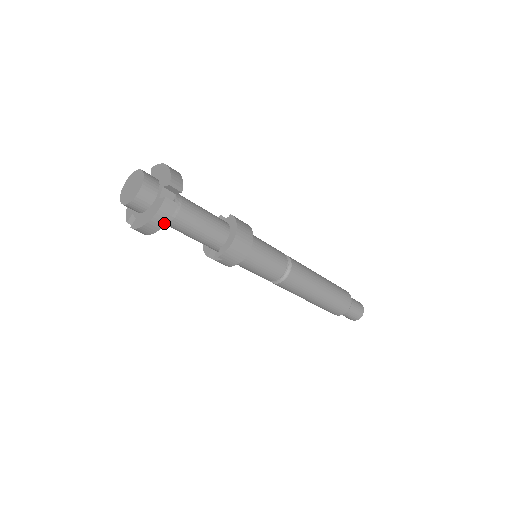
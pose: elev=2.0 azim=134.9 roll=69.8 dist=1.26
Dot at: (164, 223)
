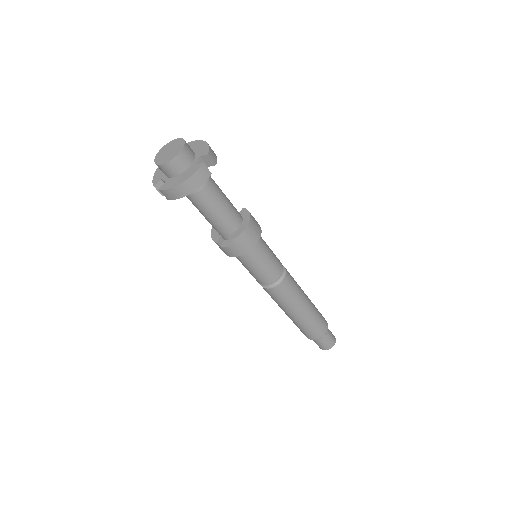
Dot at: (195, 188)
